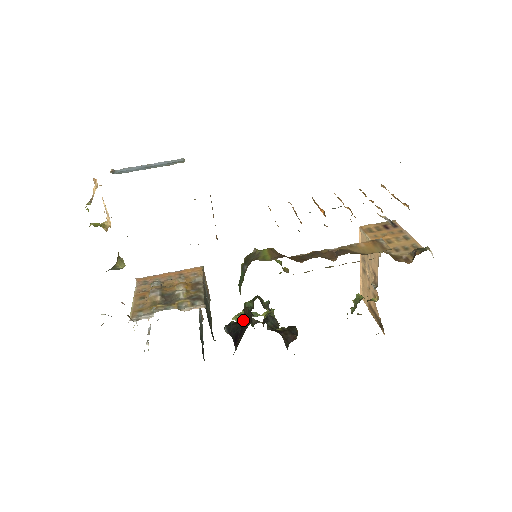
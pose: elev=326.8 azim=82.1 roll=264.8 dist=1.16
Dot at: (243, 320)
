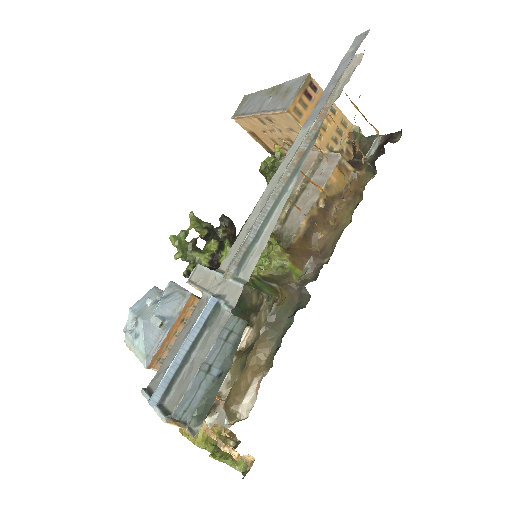
Dot at: (213, 268)
